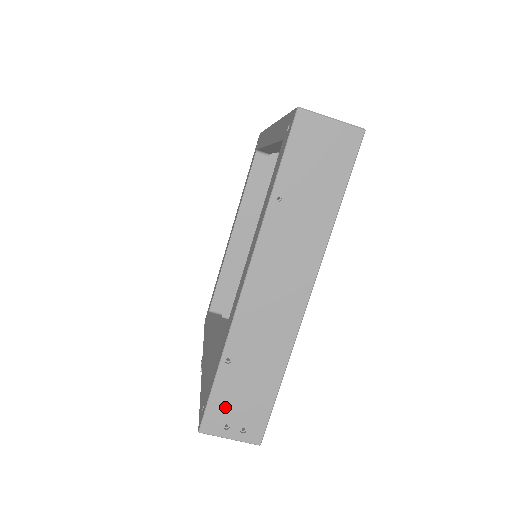
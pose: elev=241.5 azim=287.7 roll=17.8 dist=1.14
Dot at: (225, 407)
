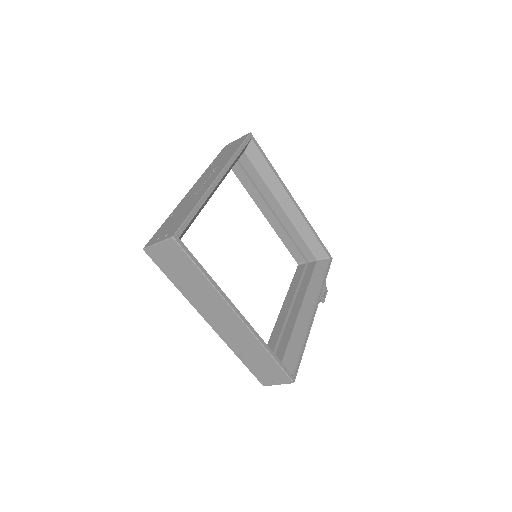
Dot at: (261, 374)
